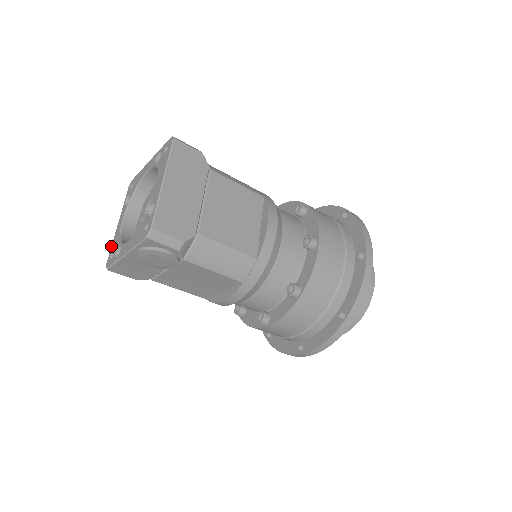
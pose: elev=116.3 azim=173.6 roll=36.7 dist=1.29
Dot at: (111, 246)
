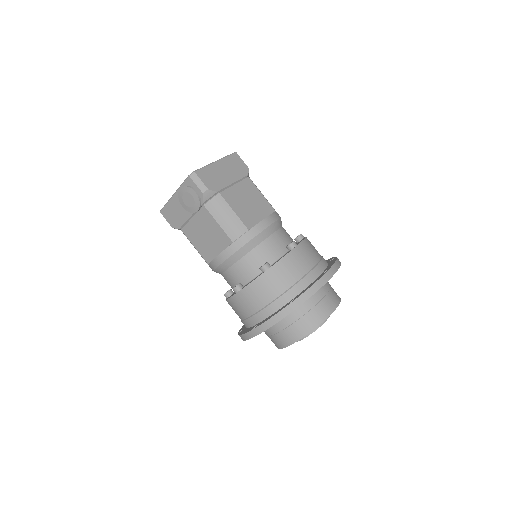
Dot at: occluded
